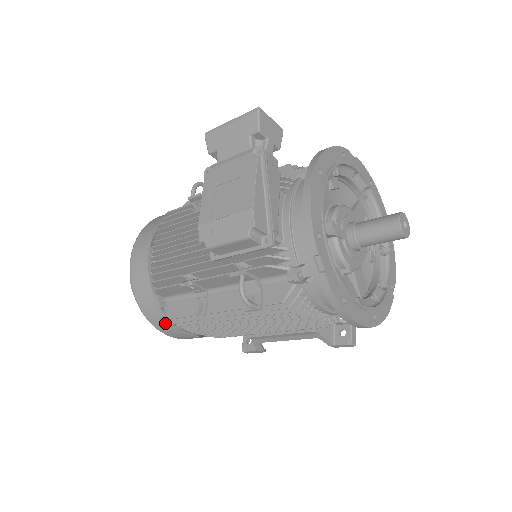
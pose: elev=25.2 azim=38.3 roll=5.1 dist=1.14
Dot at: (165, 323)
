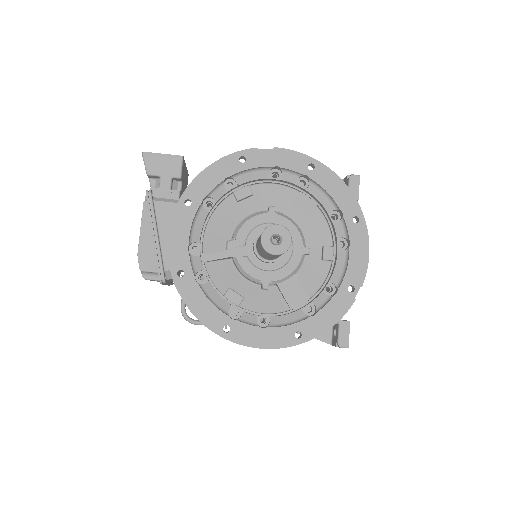
Dot at: occluded
